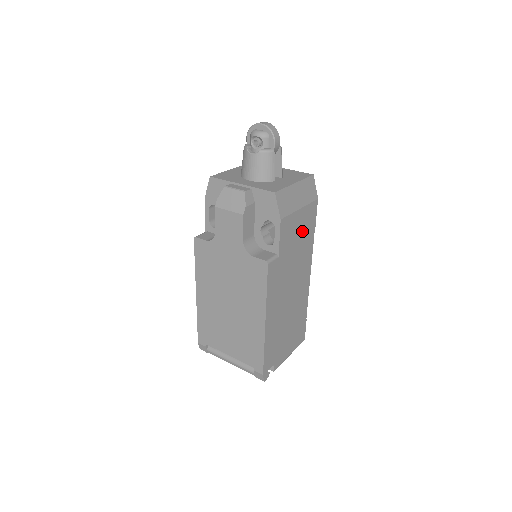
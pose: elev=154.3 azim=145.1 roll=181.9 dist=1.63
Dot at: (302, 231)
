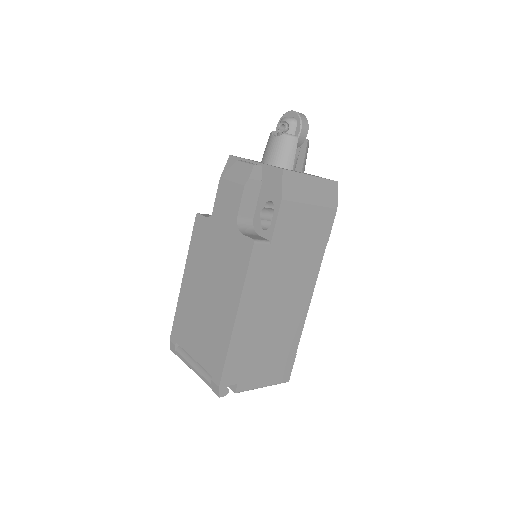
Dot at: (309, 234)
